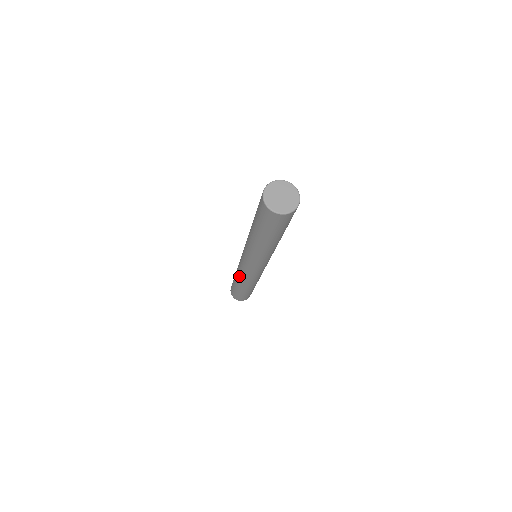
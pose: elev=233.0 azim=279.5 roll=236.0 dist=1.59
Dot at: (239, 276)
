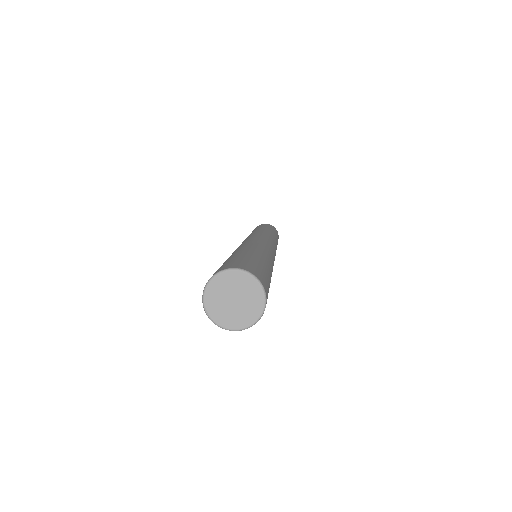
Dot at: occluded
